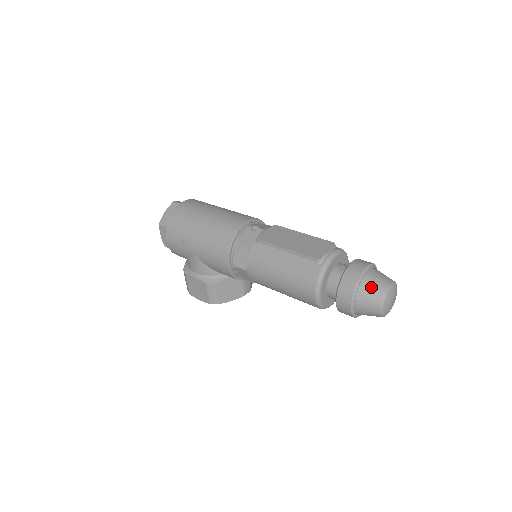
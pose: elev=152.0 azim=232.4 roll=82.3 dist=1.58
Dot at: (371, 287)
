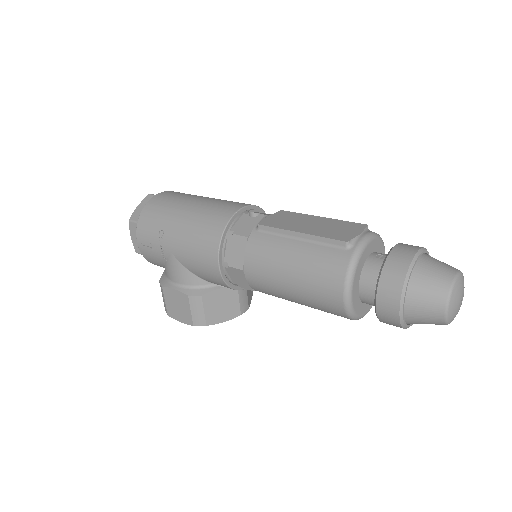
Dot at: (429, 277)
